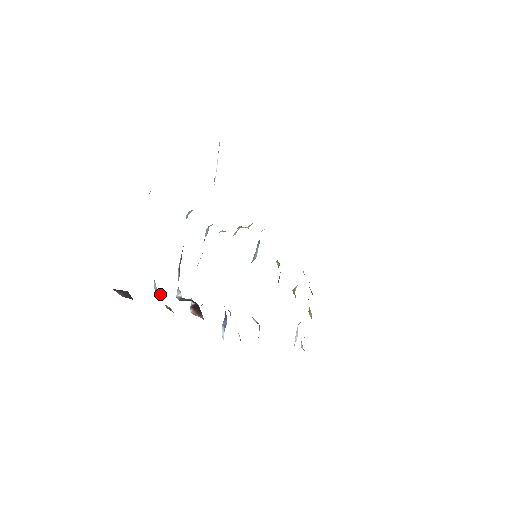
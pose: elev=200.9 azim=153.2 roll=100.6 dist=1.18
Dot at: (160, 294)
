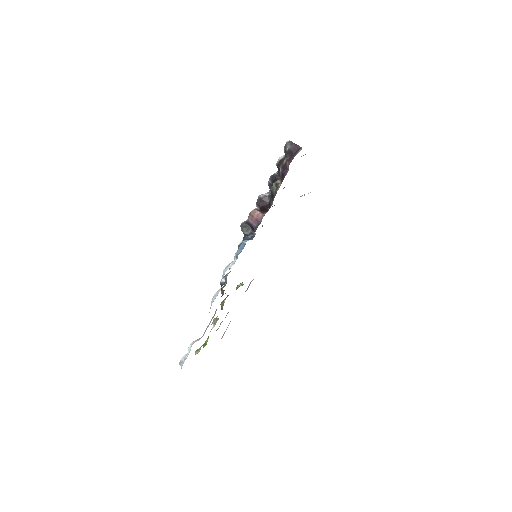
Dot at: (277, 177)
